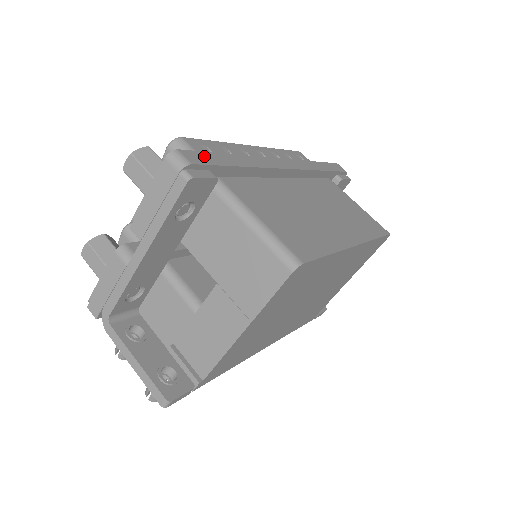
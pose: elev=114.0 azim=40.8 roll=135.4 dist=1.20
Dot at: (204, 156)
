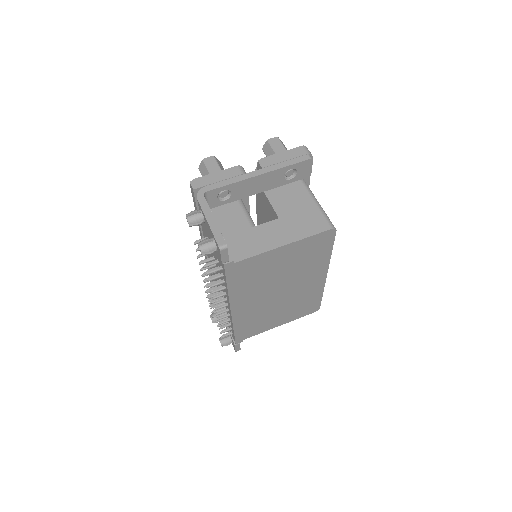
Dot at: occluded
